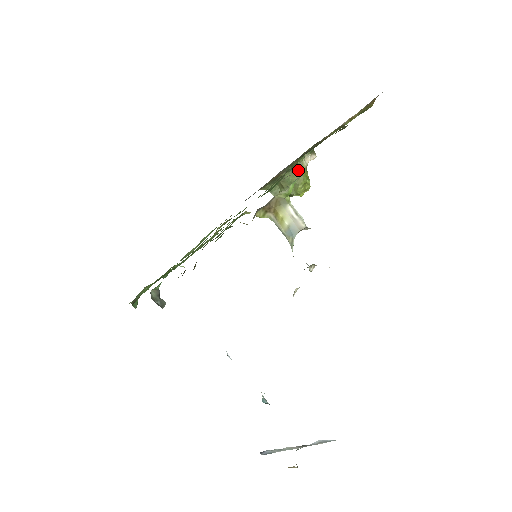
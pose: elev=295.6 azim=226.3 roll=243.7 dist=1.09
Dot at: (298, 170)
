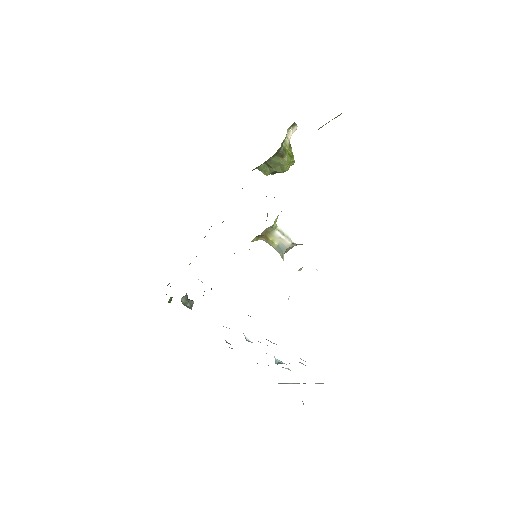
Dot at: (282, 154)
